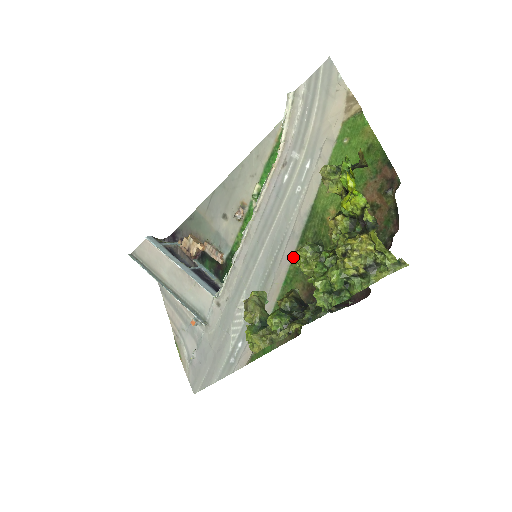
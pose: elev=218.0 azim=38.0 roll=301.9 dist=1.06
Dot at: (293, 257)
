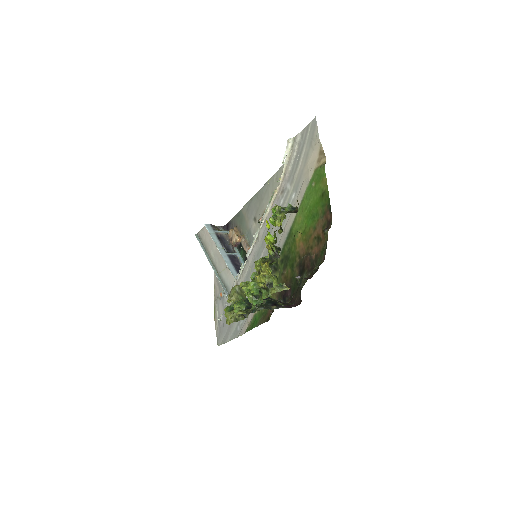
Dot at: occluded
